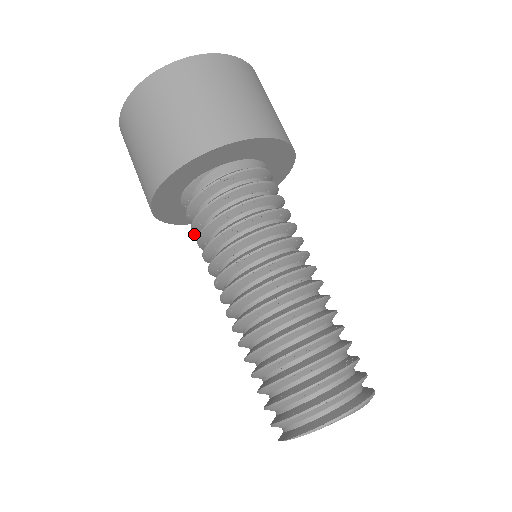
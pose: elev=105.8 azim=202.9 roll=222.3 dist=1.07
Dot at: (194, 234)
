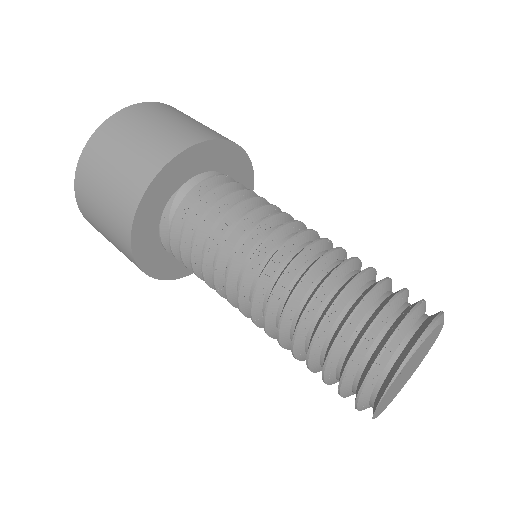
Dot at: occluded
